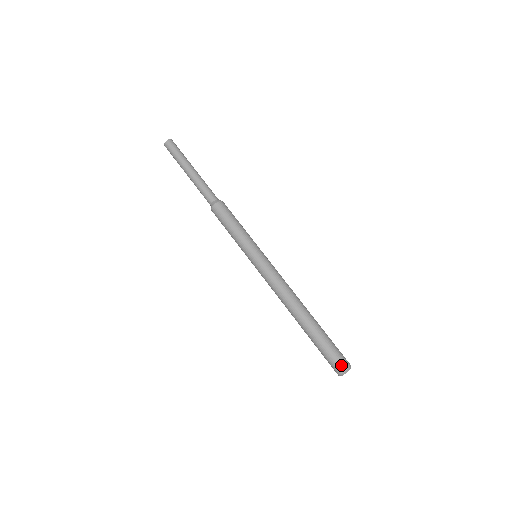
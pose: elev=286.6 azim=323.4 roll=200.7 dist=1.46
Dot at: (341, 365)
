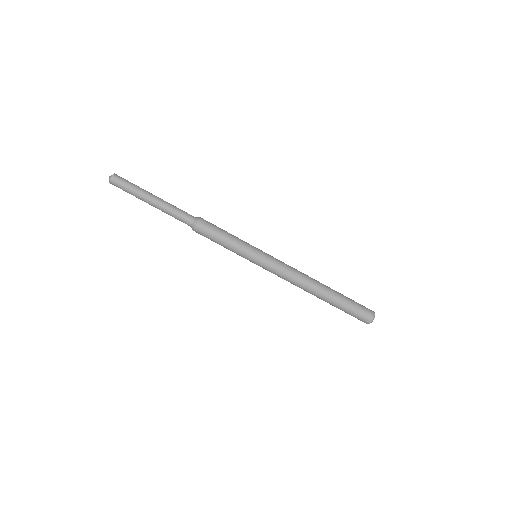
Dot at: (366, 319)
